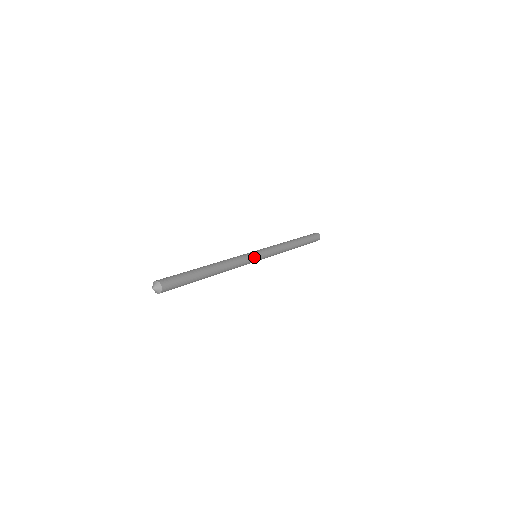
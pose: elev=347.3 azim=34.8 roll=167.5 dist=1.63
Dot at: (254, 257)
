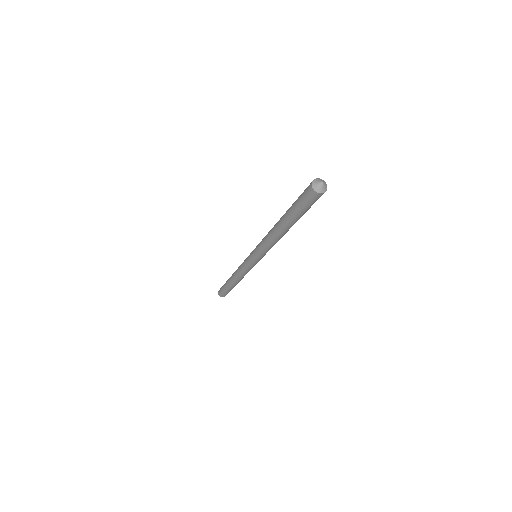
Dot at: occluded
